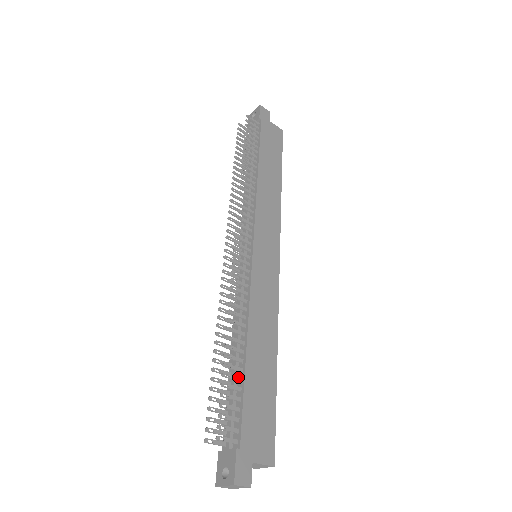
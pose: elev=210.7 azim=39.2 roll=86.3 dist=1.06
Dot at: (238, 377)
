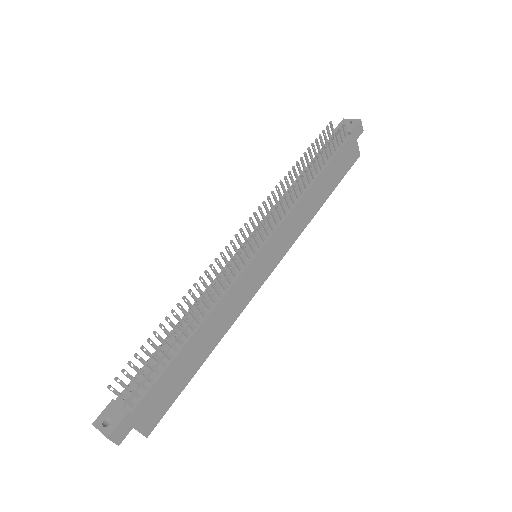
Dot at: (170, 354)
